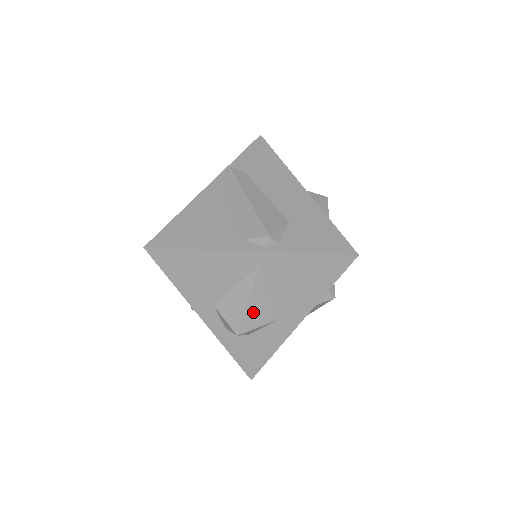
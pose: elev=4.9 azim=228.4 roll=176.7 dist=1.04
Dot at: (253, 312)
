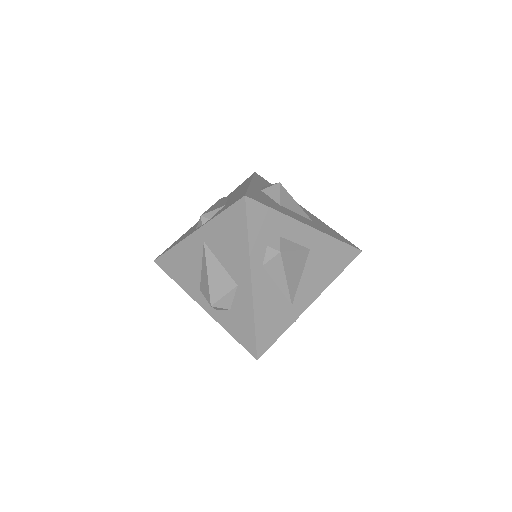
Dot at: (215, 282)
